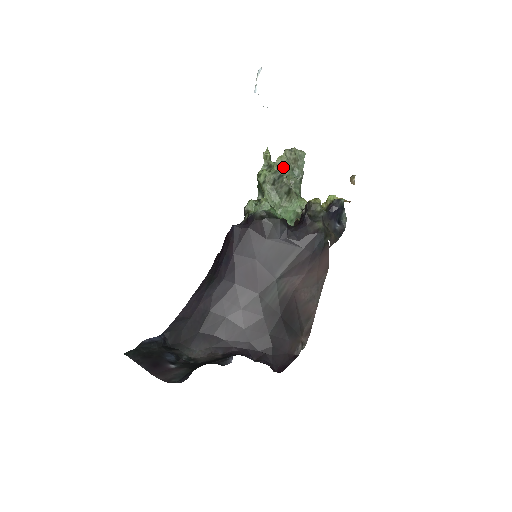
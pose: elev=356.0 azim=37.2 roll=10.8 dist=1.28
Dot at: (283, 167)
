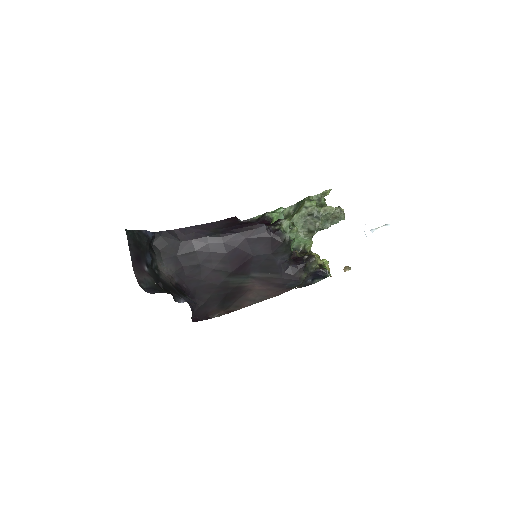
Dot at: (326, 214)
